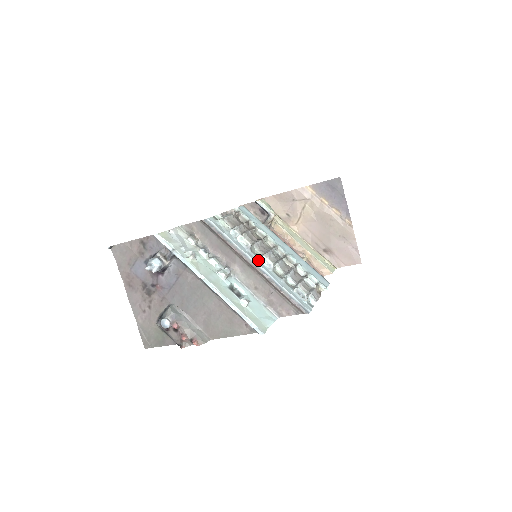
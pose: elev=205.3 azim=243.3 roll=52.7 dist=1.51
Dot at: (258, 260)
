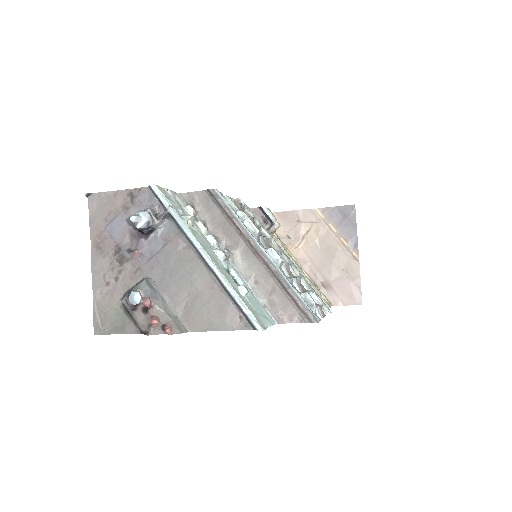
Dot at: (265, 250)
